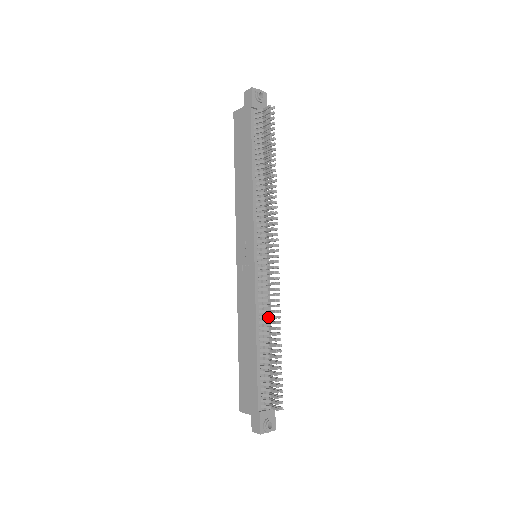
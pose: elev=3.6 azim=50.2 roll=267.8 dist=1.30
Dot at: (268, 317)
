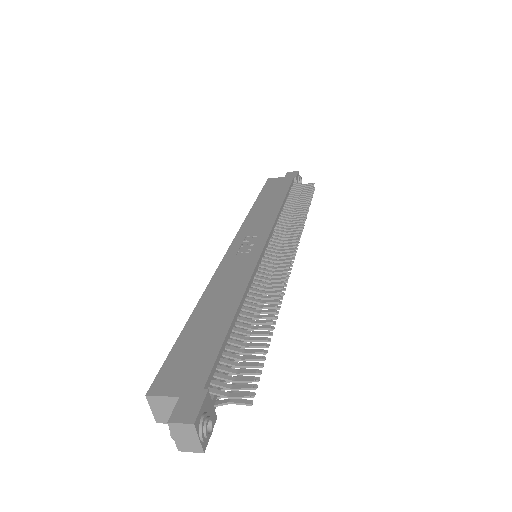
Dot at: (263, 296)
